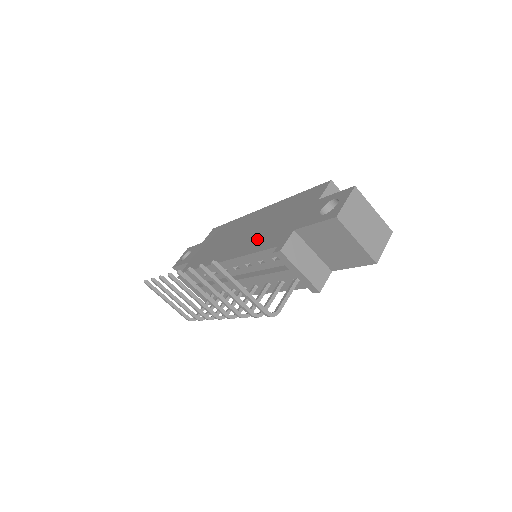
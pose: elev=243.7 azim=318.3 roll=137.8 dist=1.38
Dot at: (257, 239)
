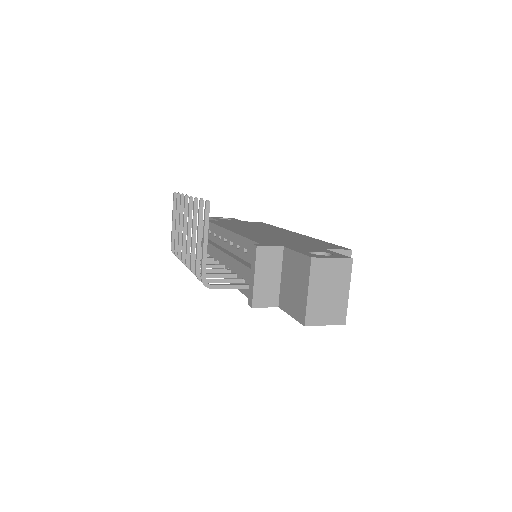
Dot at: (263, 236)
